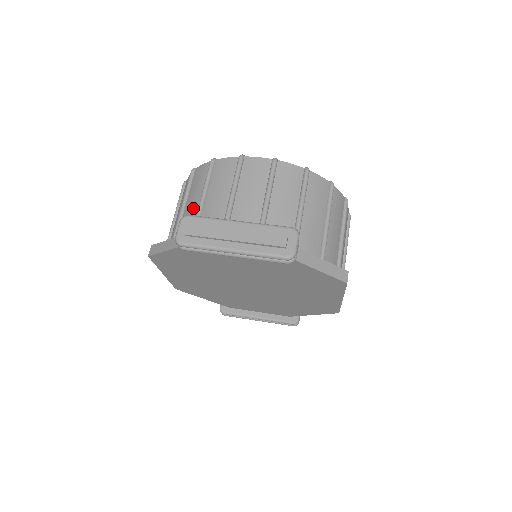
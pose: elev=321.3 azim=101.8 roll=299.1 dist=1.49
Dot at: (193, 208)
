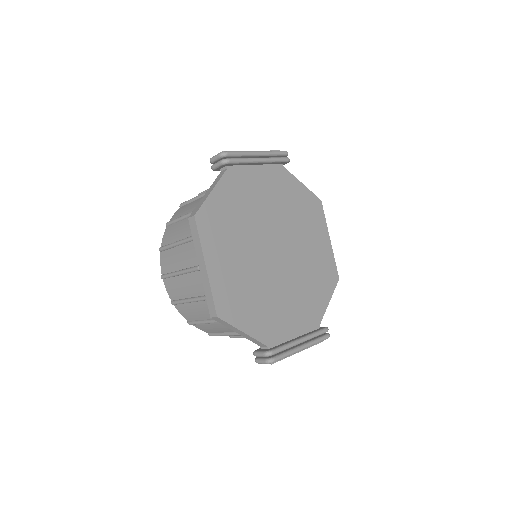
Dot at: (198, 202)
